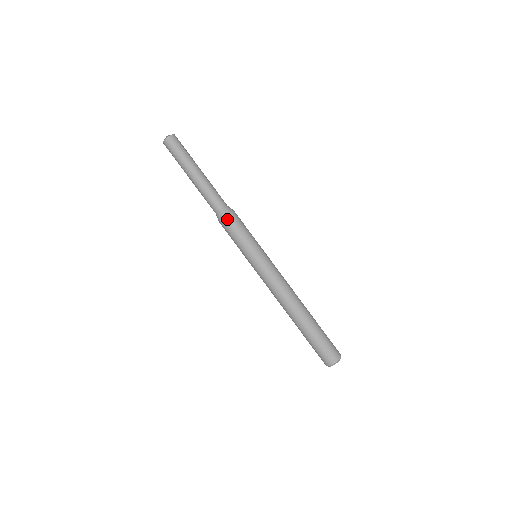
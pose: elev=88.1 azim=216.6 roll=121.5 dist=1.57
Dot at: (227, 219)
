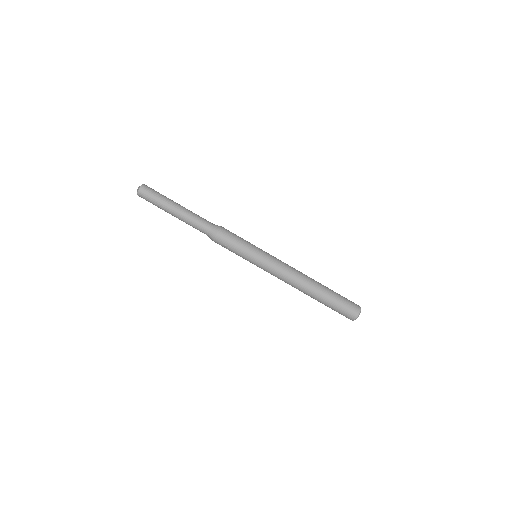
Dot at: (219, 236)
